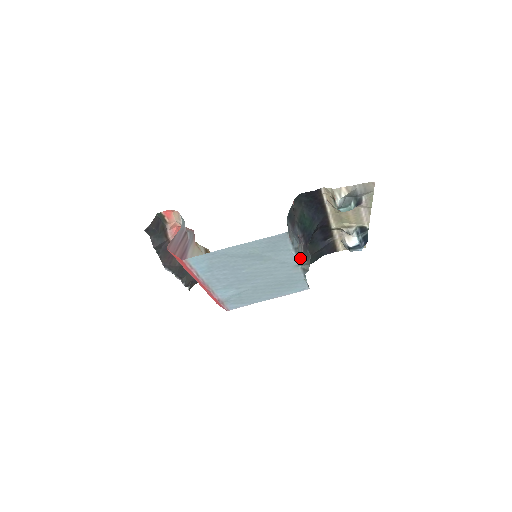
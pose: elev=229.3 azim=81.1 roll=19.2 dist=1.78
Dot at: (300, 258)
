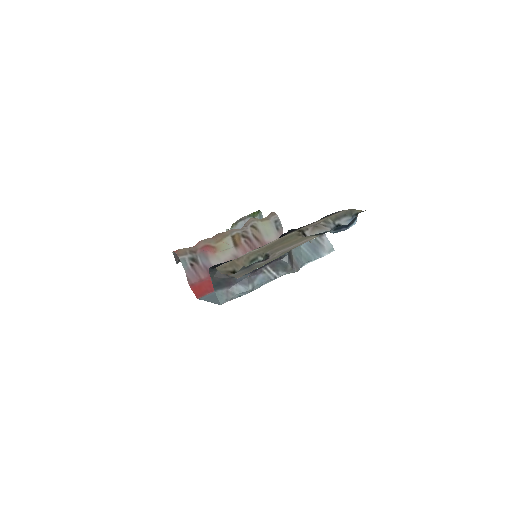
Dot at: (272, 279)
